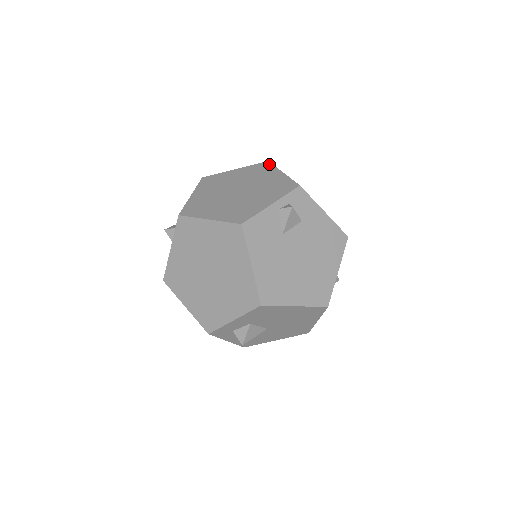
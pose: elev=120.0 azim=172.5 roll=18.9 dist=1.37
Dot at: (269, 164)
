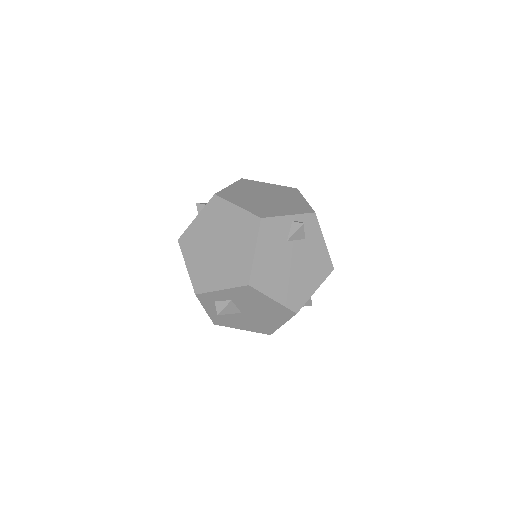
Dot at: (297, 190)
